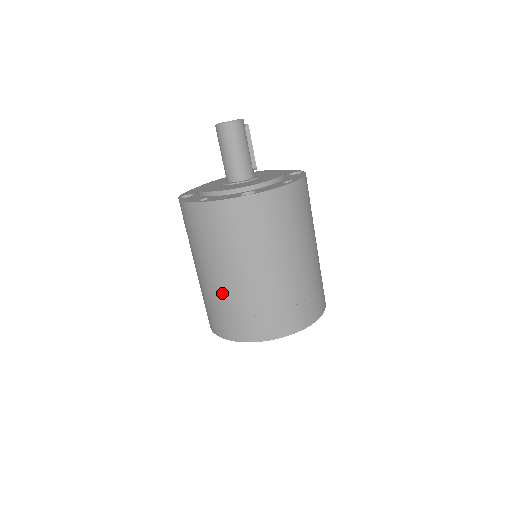
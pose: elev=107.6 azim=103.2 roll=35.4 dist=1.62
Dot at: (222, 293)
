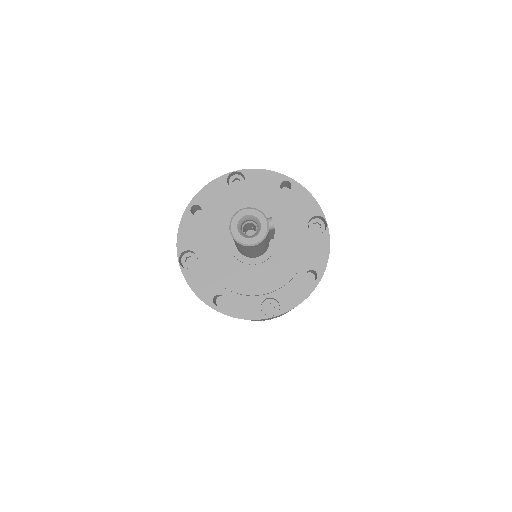
Dot at: occluded
